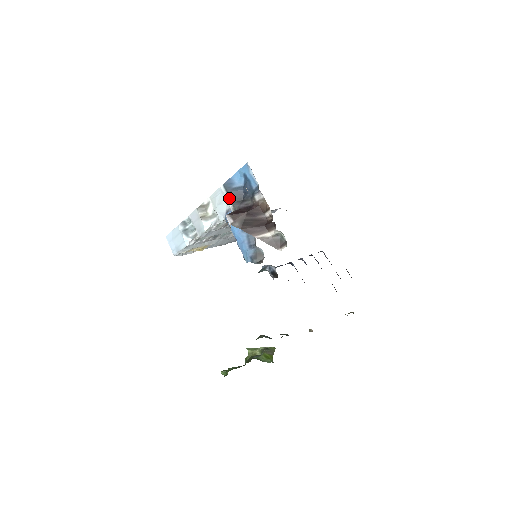
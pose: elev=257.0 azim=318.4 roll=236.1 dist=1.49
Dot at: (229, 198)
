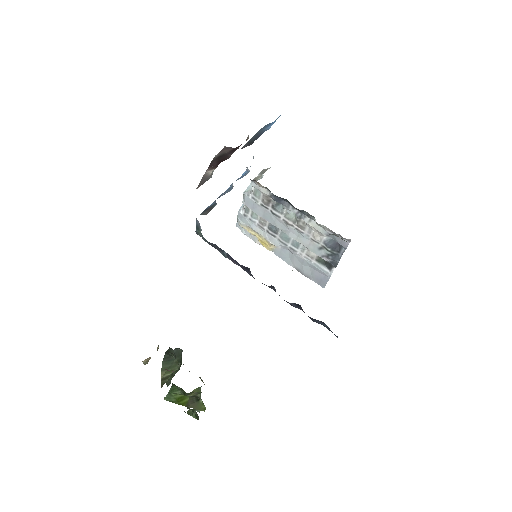
Dot at: (251, 139)
